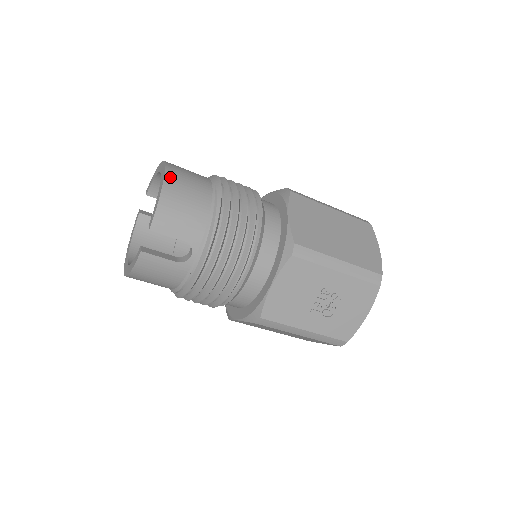
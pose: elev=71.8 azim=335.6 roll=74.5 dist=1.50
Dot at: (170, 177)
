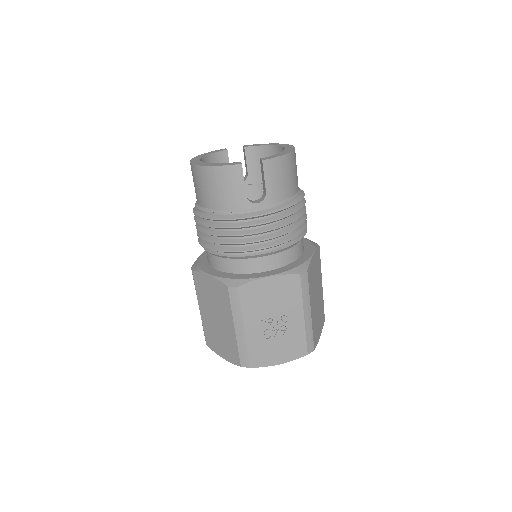
Dot at: occluded
